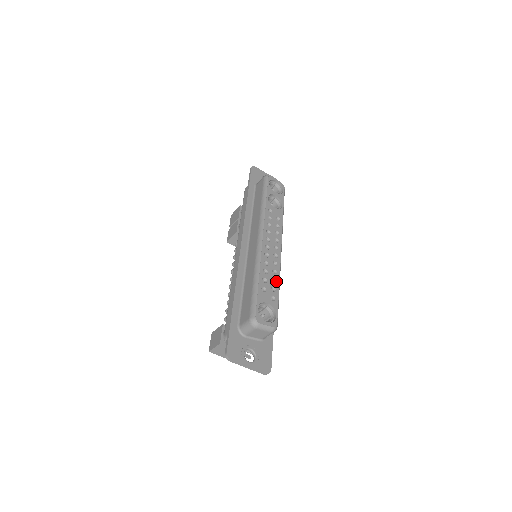
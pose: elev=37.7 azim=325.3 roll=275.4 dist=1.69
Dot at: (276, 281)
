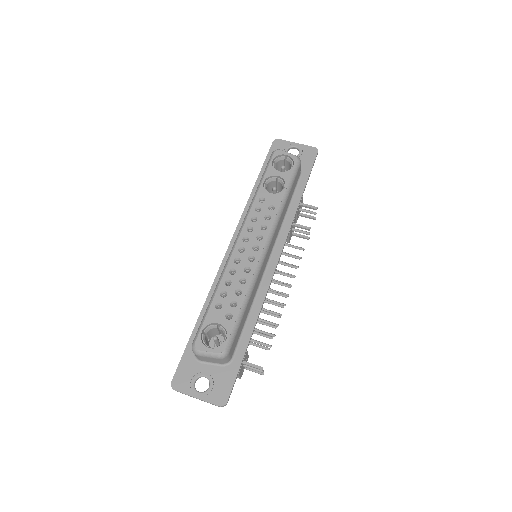
Dot at: (241, 293)
